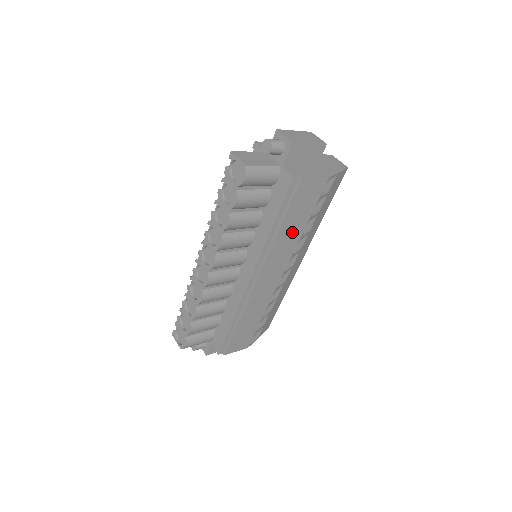
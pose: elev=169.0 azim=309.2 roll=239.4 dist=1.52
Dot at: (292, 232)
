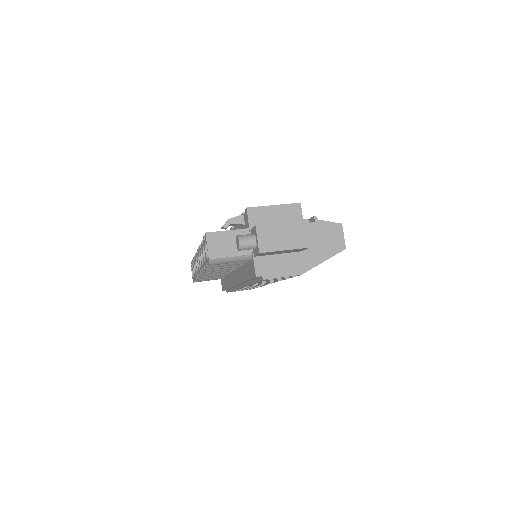
Dot at: occluded
